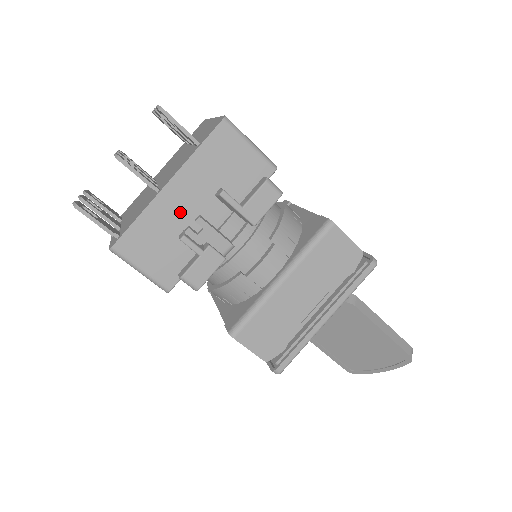
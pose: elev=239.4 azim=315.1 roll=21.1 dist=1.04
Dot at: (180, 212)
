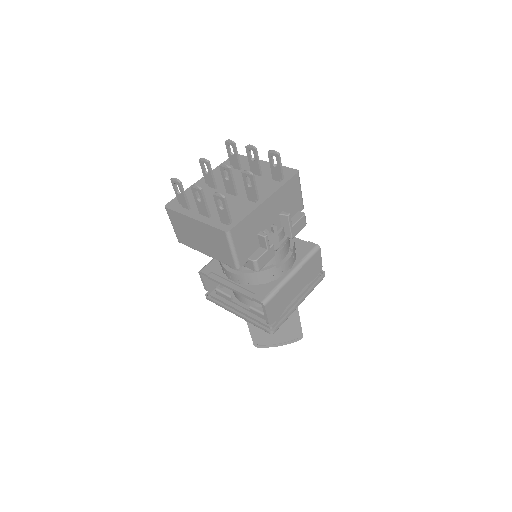
Dot at: (264, 219)
